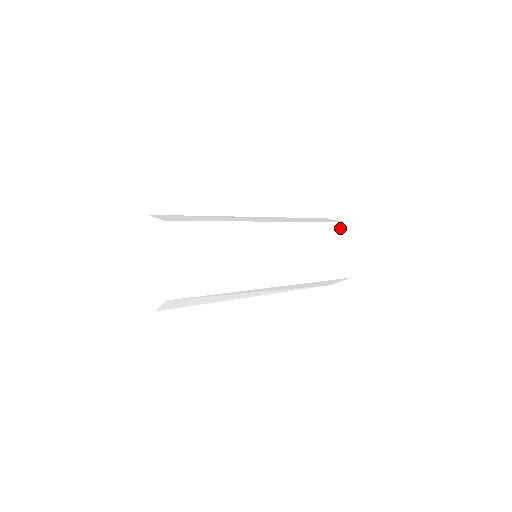
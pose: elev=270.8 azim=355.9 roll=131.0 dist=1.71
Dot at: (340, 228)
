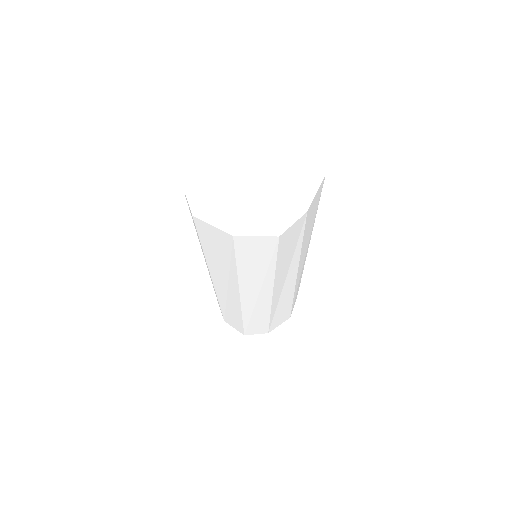
Dot at: occluded
